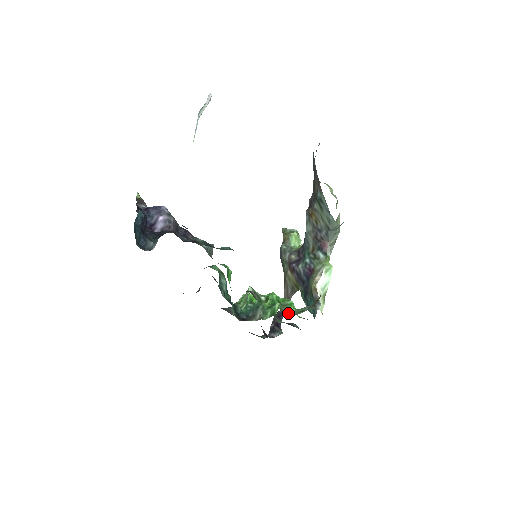
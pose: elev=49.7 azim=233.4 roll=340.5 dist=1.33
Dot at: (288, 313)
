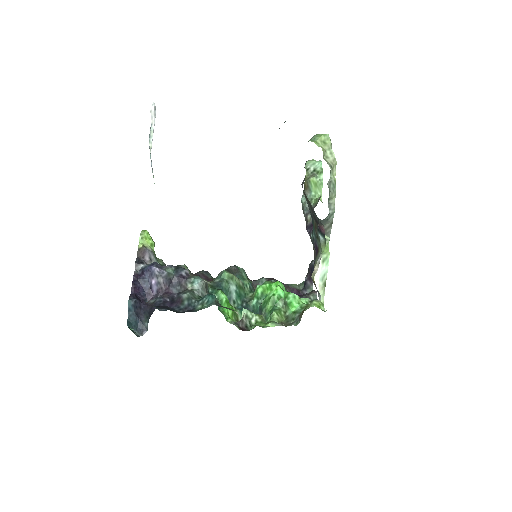
Dot at: (287, 314)
